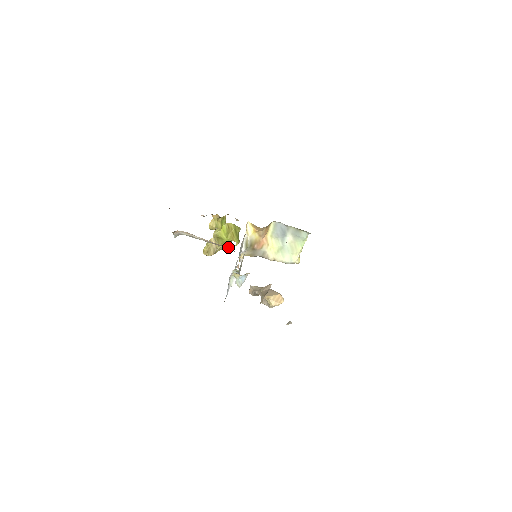
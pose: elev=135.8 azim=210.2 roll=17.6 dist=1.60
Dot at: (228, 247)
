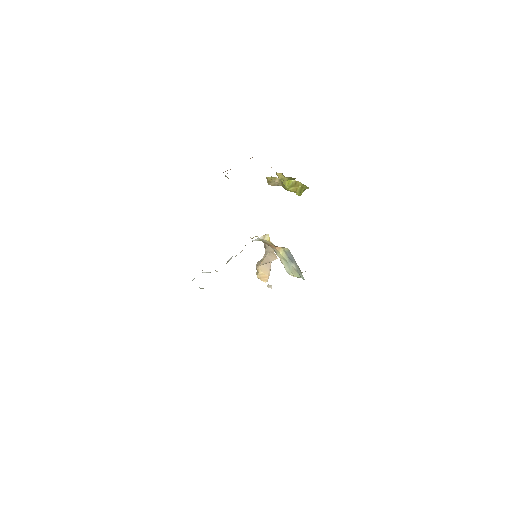
Dot at: occluded
